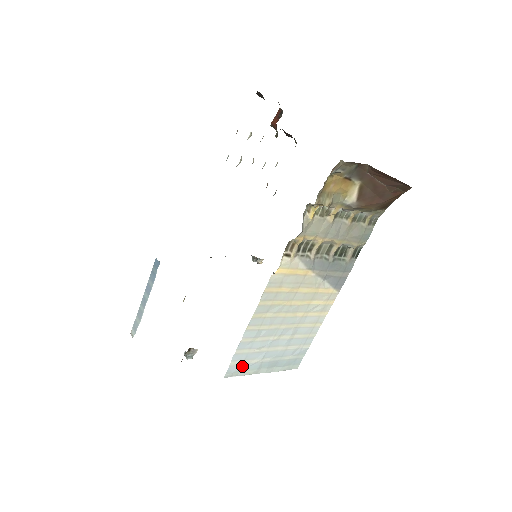
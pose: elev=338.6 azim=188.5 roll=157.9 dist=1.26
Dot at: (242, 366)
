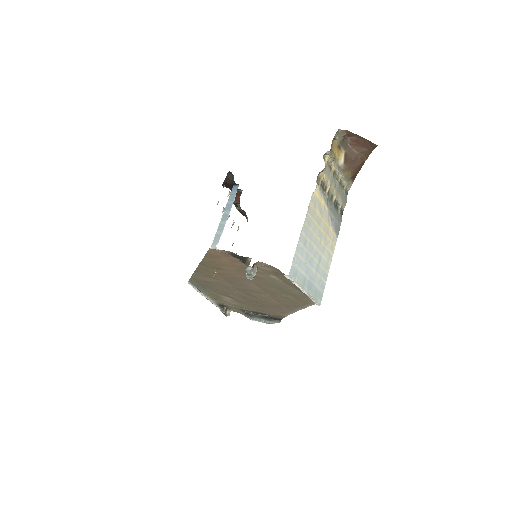
Dot at: (297, 272)
